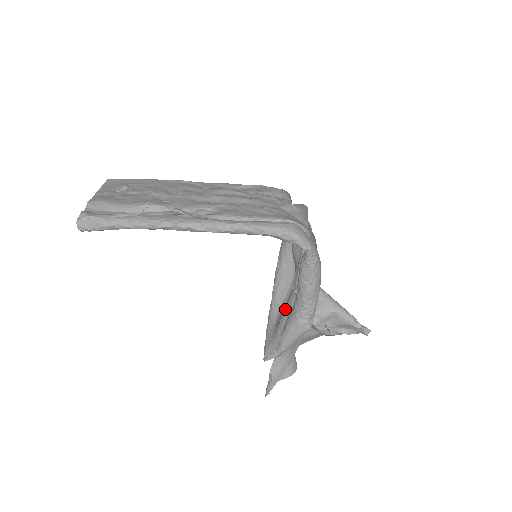
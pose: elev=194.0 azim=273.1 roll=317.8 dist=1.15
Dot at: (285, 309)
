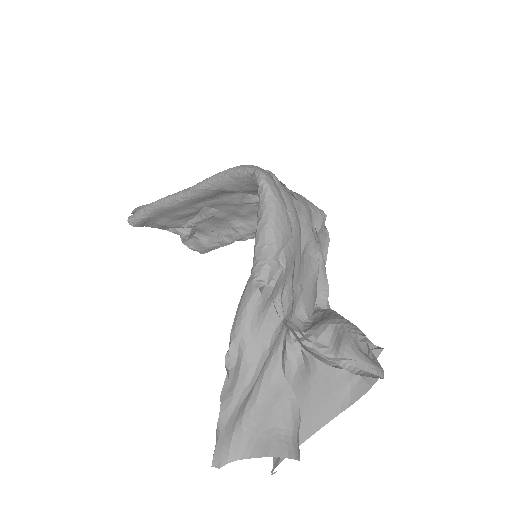
Dot at: occluded
